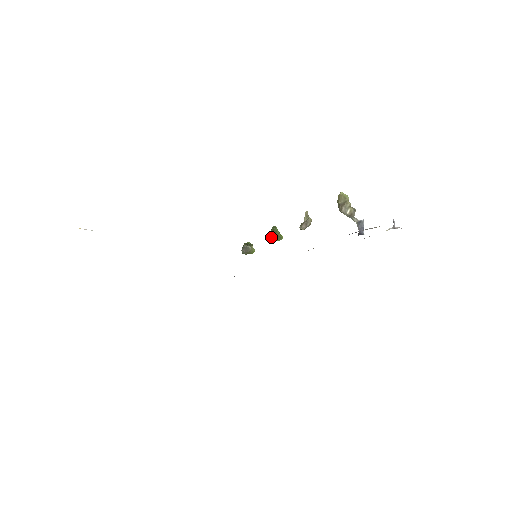
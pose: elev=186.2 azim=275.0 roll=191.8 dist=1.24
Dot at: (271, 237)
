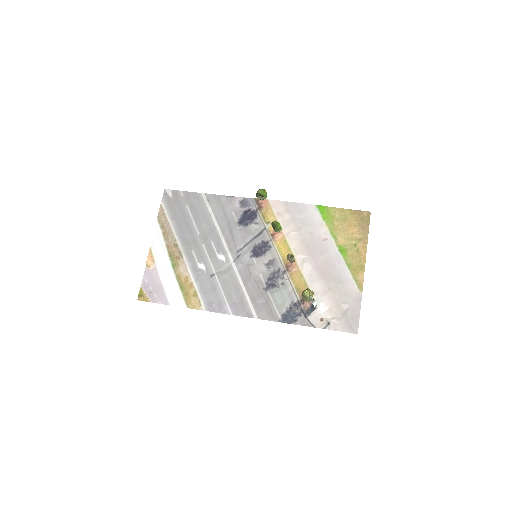
Dot at: occluded
